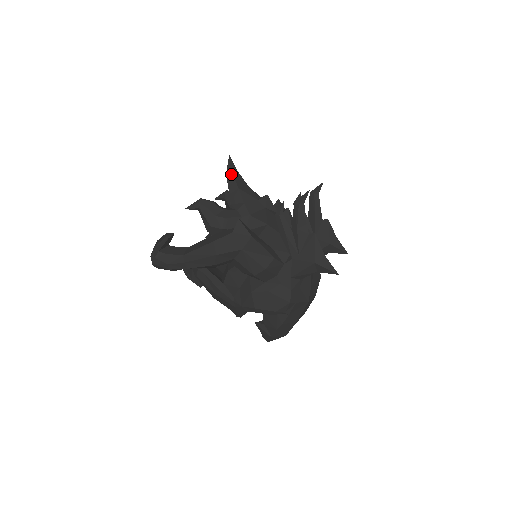
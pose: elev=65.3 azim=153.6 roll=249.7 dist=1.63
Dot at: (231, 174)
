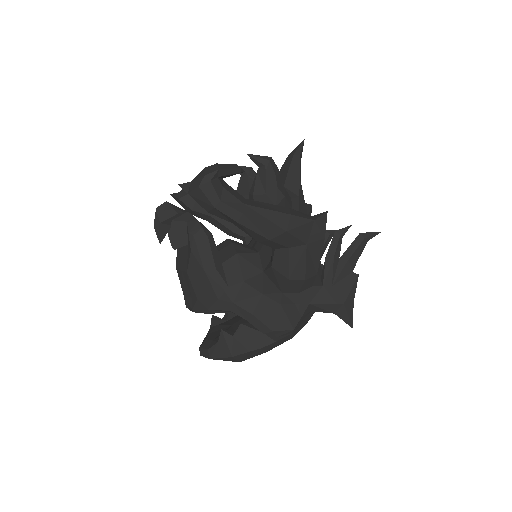
Dot at: (299, 158)
